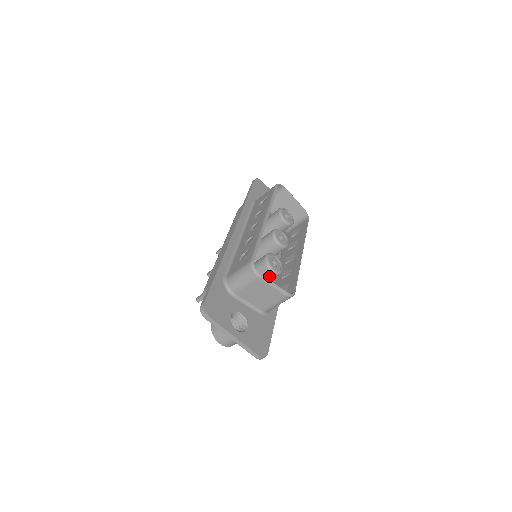
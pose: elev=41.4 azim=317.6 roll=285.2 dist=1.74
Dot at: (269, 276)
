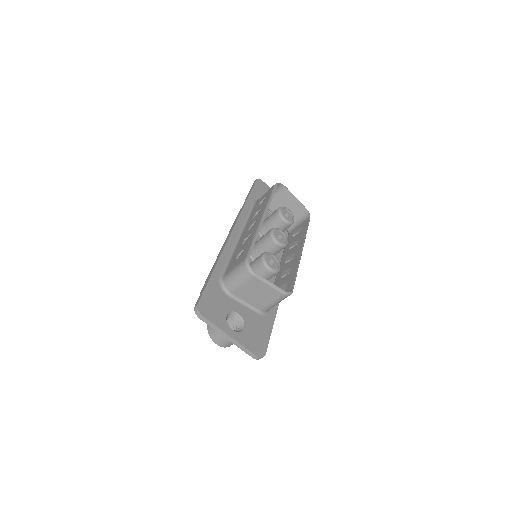
Dot at: (266, 275)
